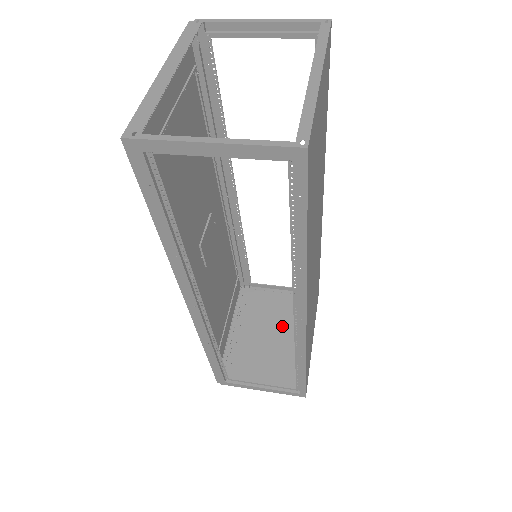
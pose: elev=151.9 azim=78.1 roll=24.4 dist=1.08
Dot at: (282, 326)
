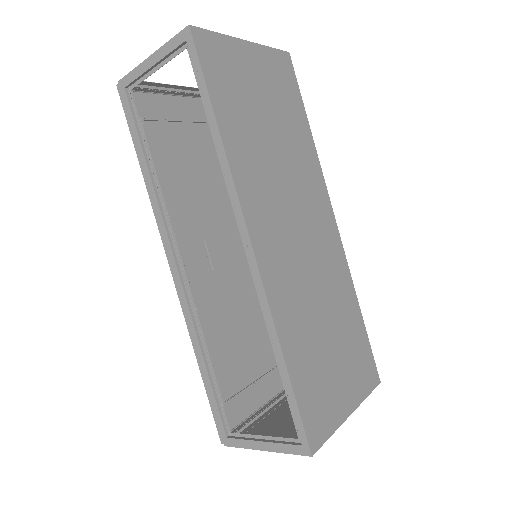
Dot at: occluded
